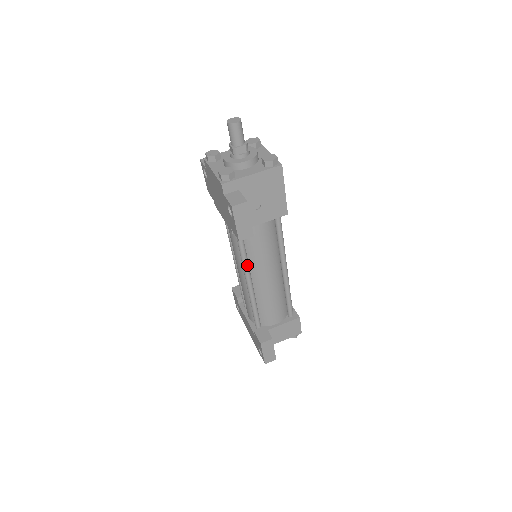
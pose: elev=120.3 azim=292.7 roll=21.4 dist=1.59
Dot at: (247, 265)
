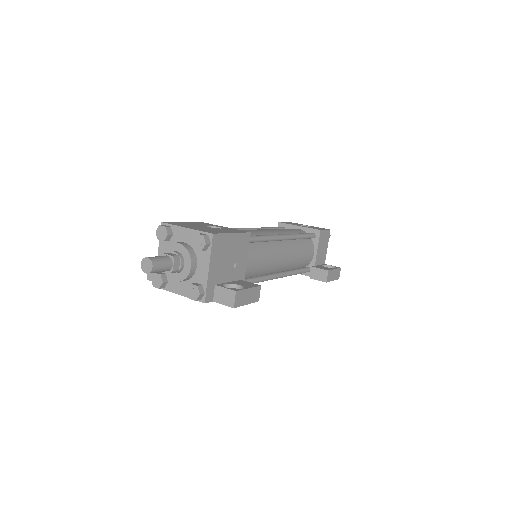
Dot at: (266, 278)
